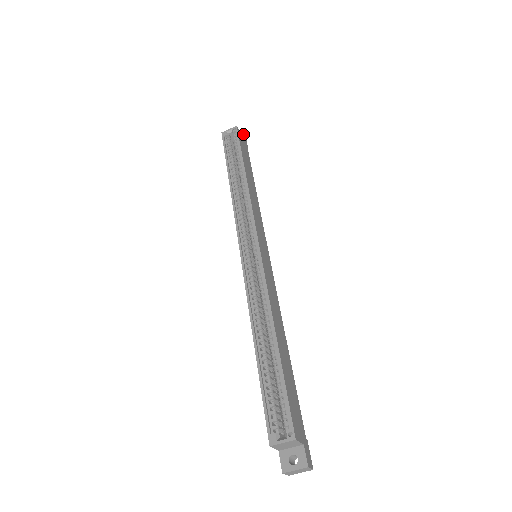
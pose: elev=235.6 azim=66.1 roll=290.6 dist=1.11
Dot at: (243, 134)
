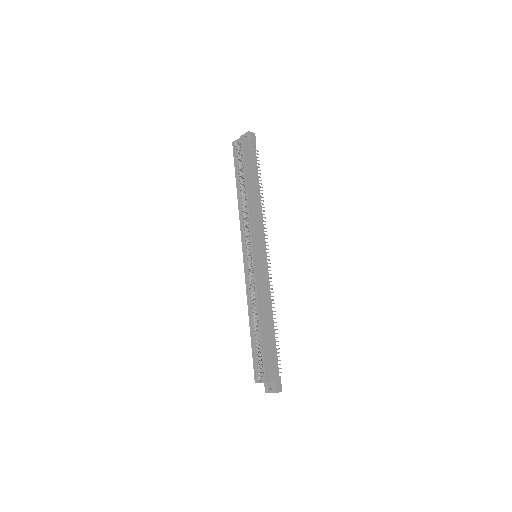
Dot at: (251, 135)
